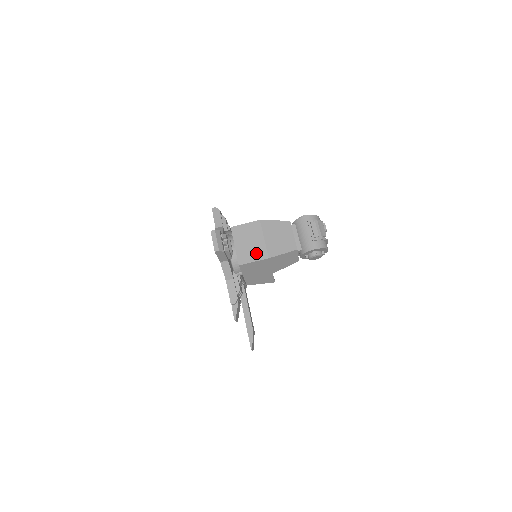
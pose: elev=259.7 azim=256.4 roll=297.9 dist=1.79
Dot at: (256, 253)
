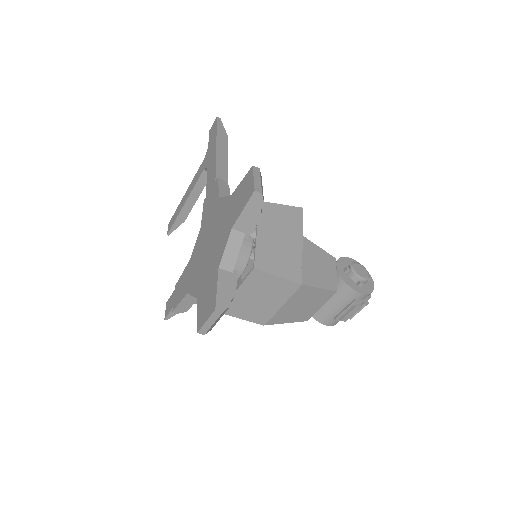
Dot at: (255, 314)
